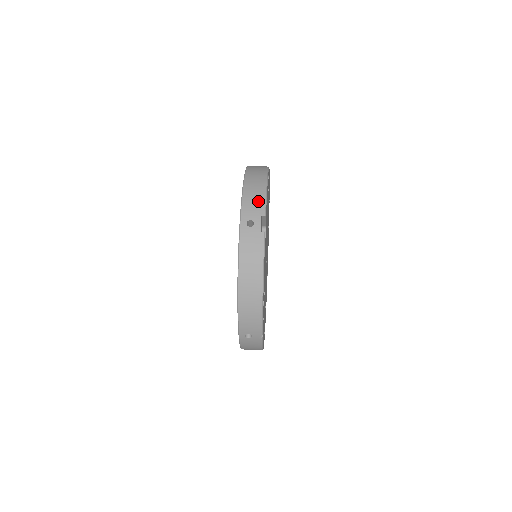
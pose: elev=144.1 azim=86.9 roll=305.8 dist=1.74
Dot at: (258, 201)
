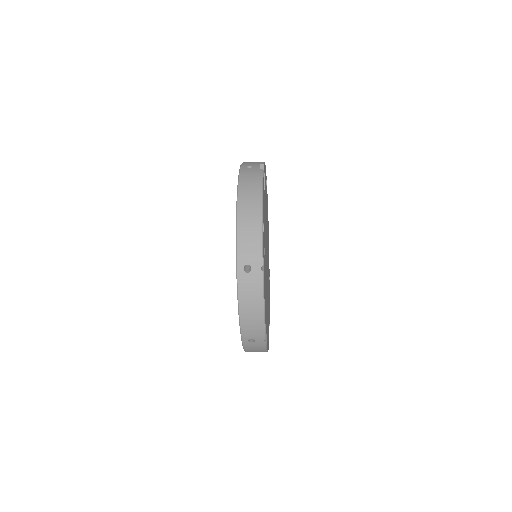
Dot at: (257, 162)
